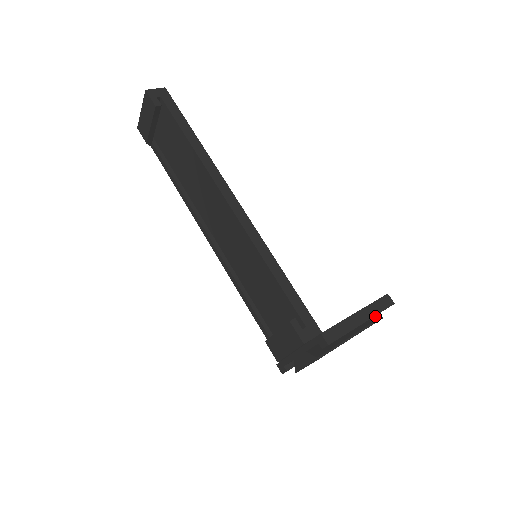
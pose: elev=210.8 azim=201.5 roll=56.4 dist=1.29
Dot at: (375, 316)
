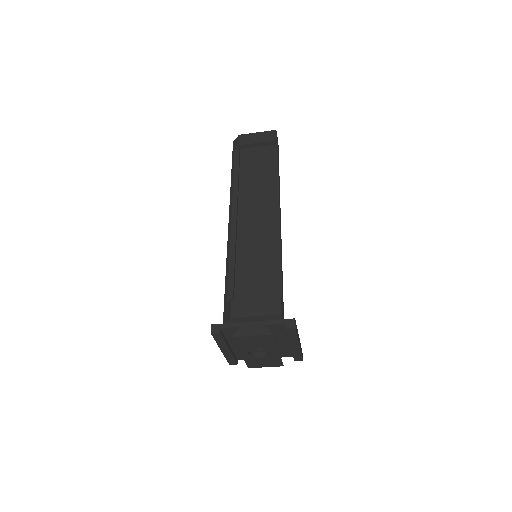
Dot at: occluded
